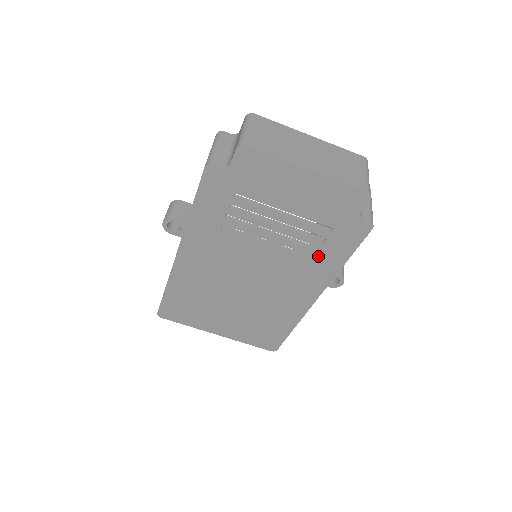
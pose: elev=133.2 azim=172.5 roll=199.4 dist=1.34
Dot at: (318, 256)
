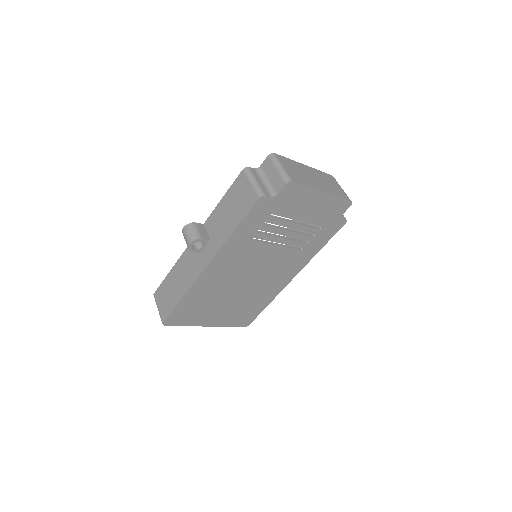
Dot at: (307, 248)
